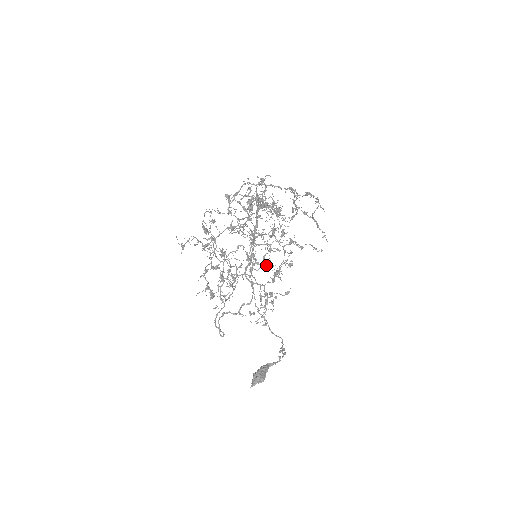
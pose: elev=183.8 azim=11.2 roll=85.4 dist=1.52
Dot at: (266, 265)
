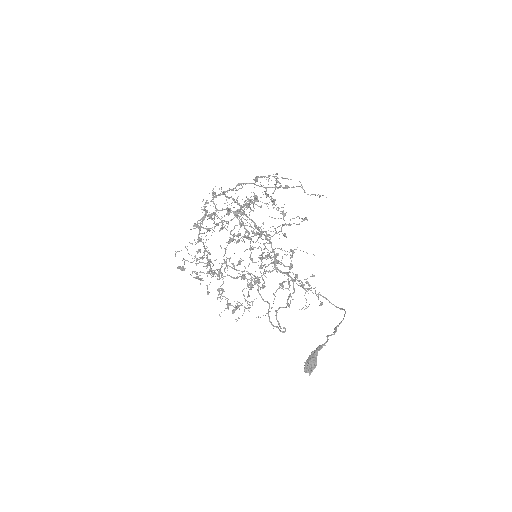
Dot at: (291, 250)
